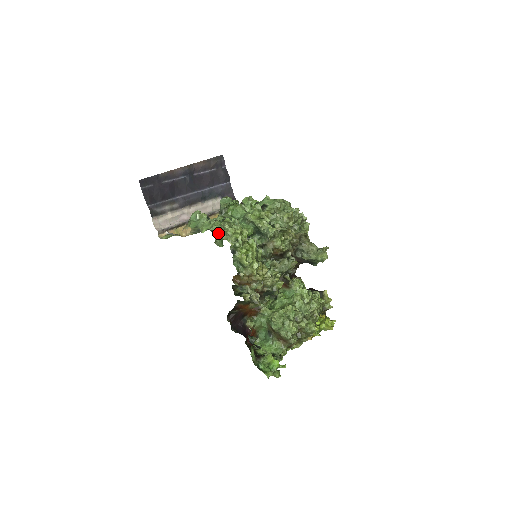
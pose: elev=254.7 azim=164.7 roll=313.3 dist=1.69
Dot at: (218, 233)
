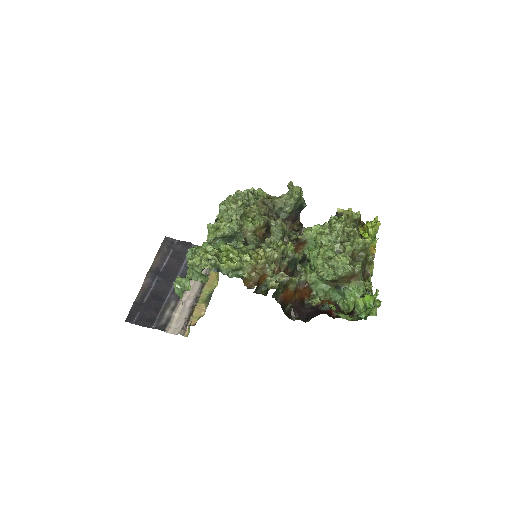
Dot at: (195, 275)
